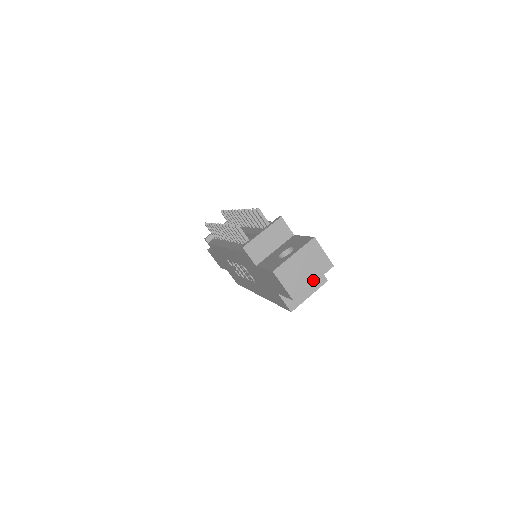
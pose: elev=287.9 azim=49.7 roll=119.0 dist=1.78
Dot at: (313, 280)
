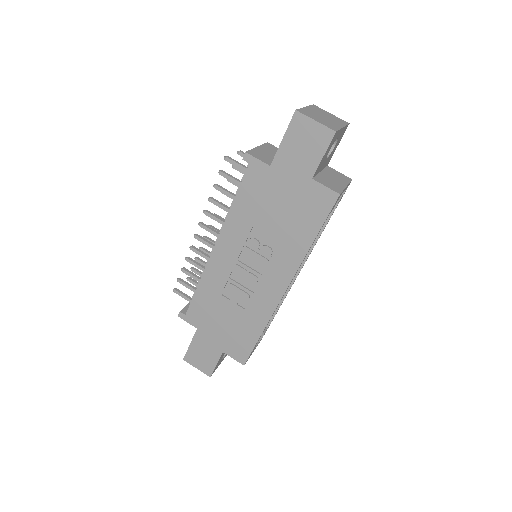
Dot at: (340, 126)
